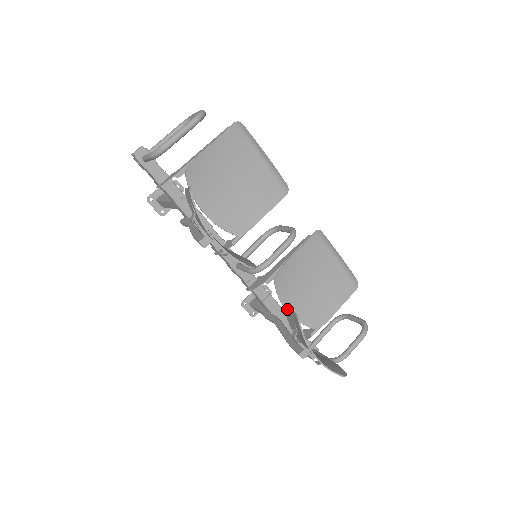
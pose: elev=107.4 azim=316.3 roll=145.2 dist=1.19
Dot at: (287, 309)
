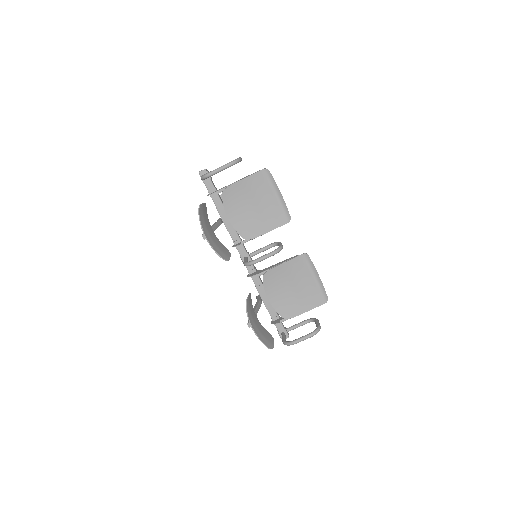
Dot at: (249, 293)
